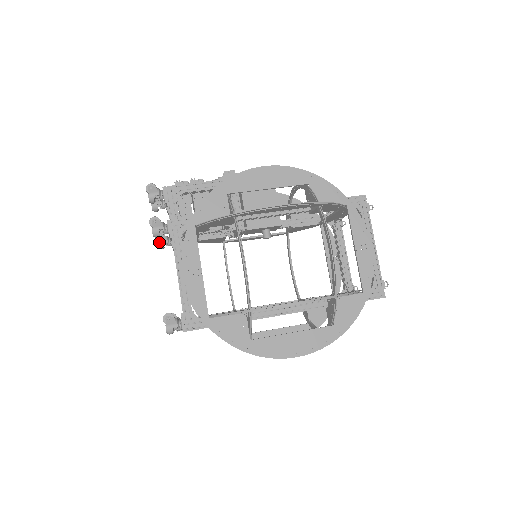
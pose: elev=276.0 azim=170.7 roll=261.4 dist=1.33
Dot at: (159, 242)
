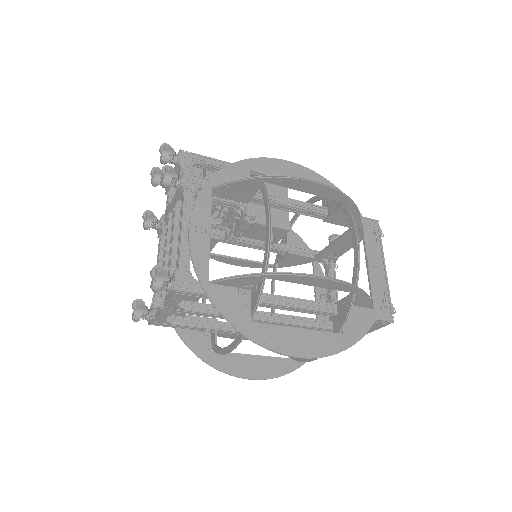
Dot at: (147, 219)
